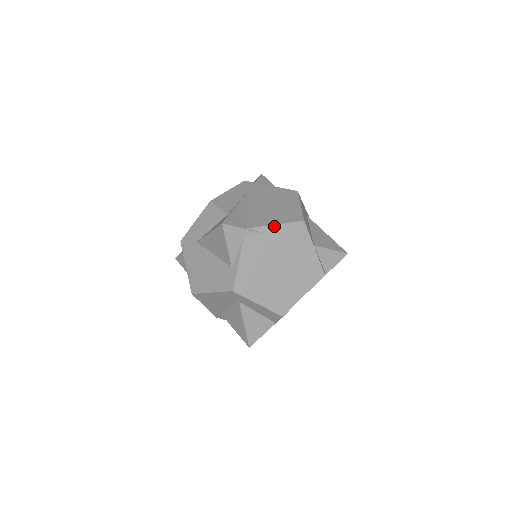
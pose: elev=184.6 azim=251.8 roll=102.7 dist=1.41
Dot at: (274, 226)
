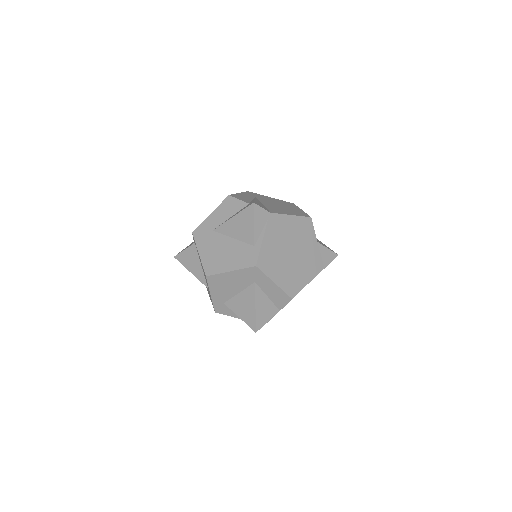
Dot at: (290, 216)
